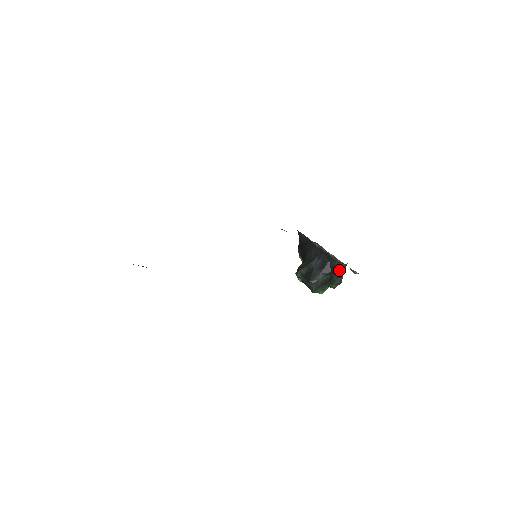
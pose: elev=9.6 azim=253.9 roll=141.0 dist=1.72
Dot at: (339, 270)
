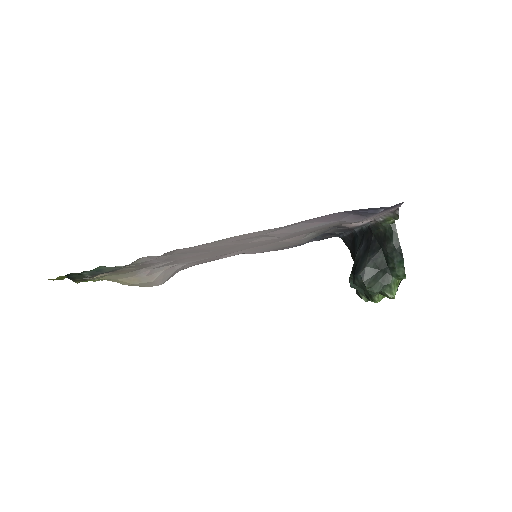
Dot at: (388, 237)
